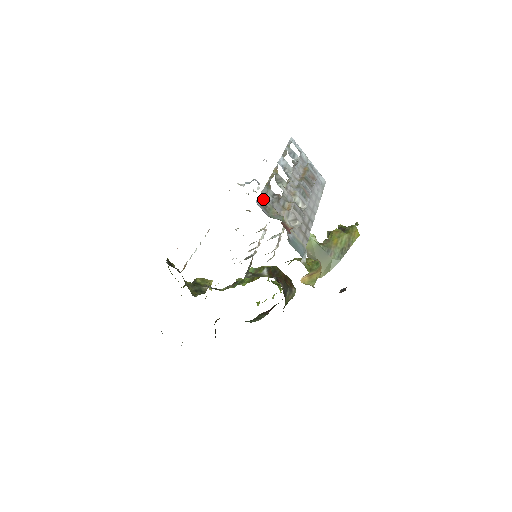
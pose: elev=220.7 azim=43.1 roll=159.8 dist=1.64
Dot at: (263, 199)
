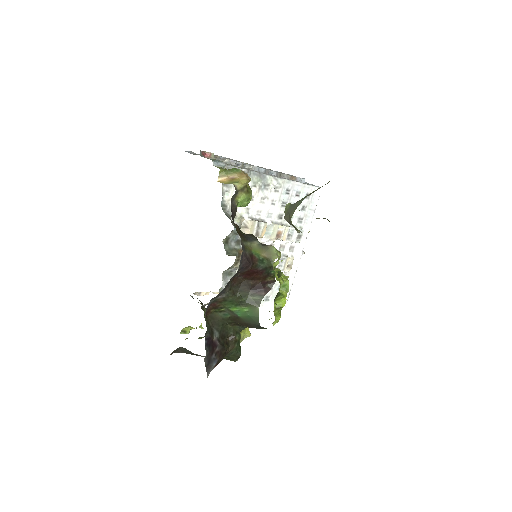
Dot at: (195, 154)
